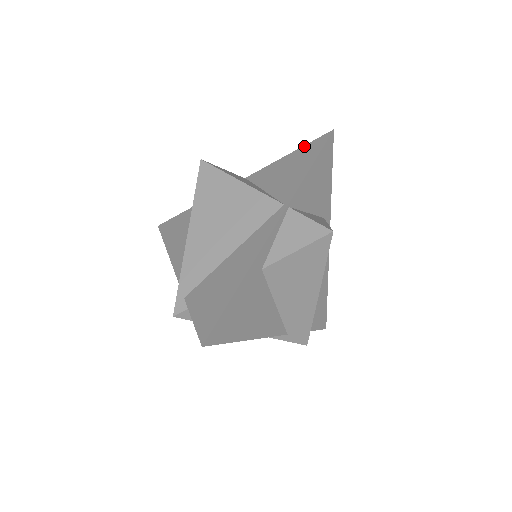
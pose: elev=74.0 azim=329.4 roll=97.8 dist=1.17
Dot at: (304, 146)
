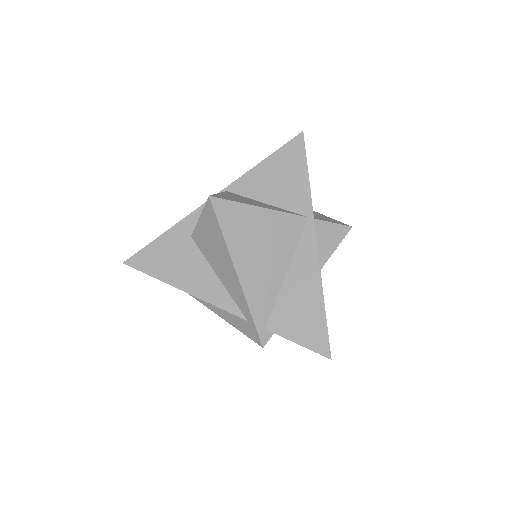
Dot at: (279, 150)
